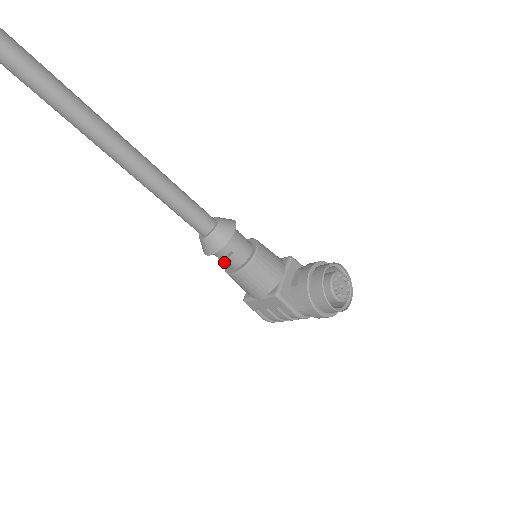
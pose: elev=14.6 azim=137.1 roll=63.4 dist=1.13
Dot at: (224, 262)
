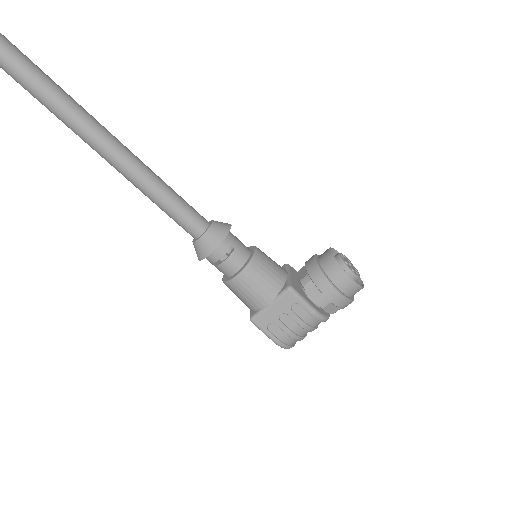
Dot at: (225, 265)
